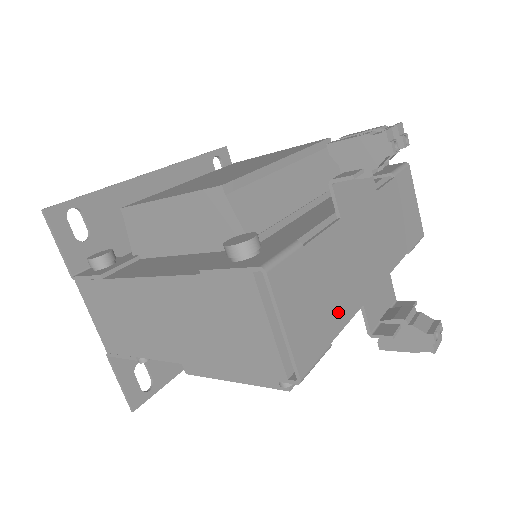
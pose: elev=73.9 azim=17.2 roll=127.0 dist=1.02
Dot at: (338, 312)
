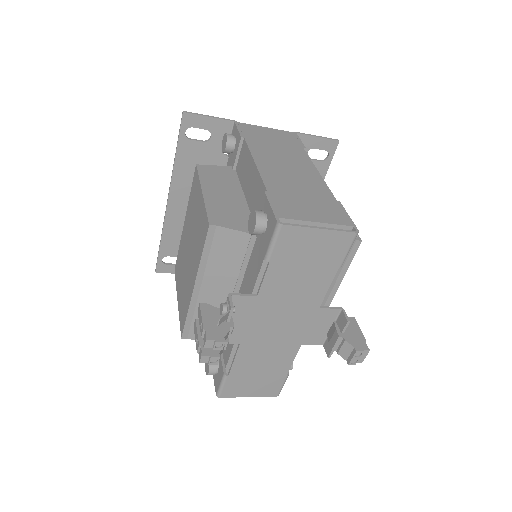
Dot at: (280, 365)
